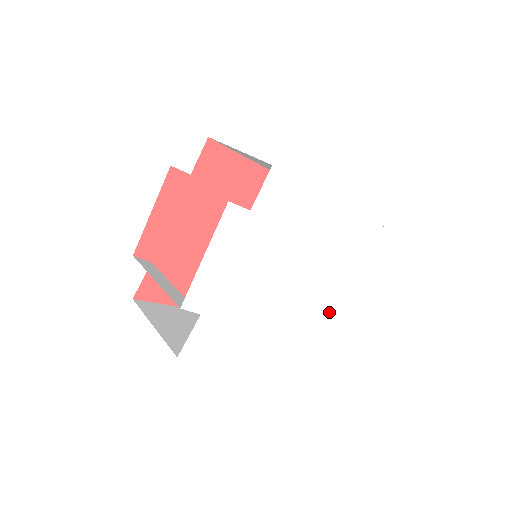
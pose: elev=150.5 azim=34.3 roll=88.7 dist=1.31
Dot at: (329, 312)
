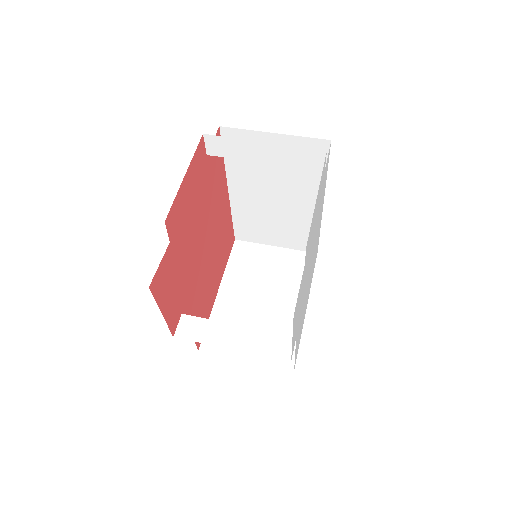
Dot at: (302, 326)
